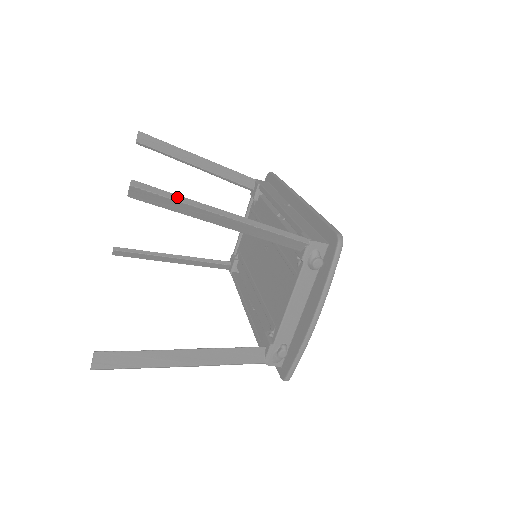
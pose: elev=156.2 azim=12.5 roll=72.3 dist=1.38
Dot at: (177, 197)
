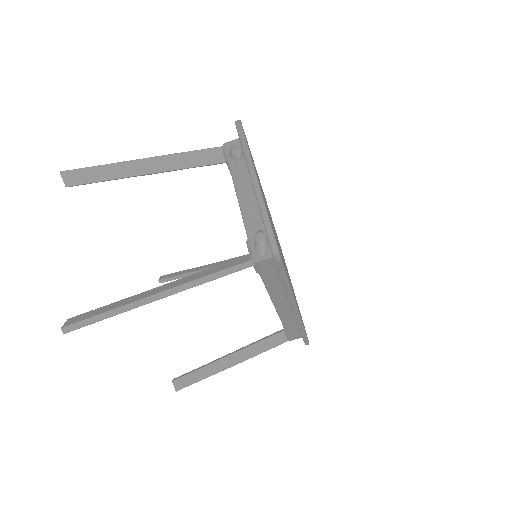
Dot at: (96, 166)
